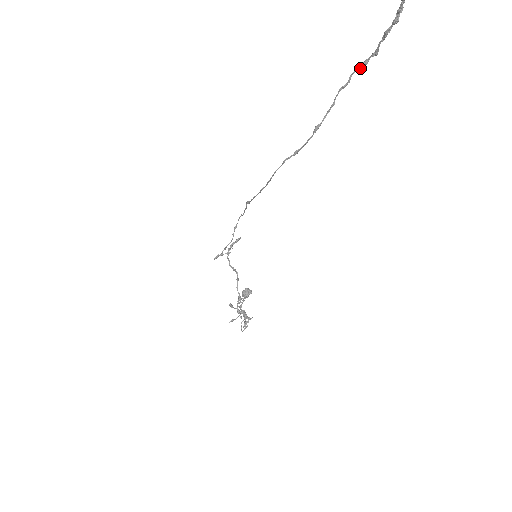
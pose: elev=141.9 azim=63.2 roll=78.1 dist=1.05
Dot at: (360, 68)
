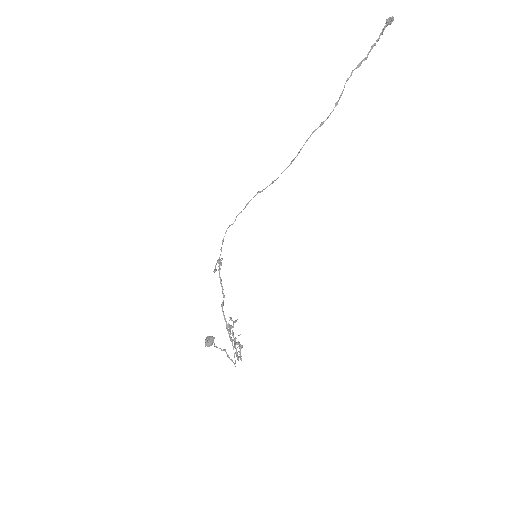
Dot at: occluded
